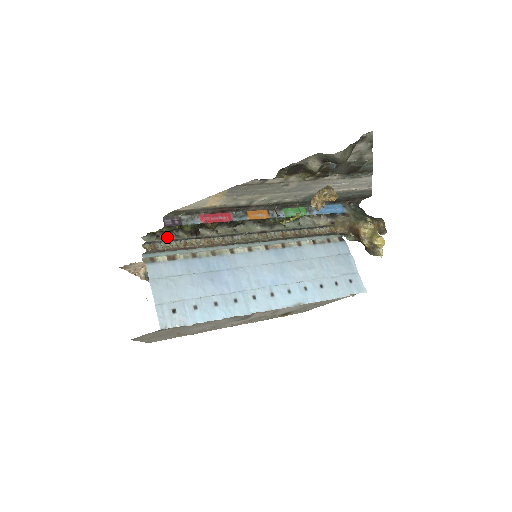
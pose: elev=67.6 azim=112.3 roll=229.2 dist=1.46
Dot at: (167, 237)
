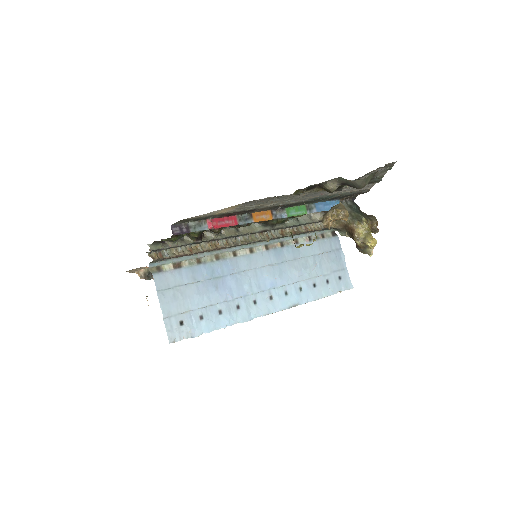
Dot at: (173, 243)
